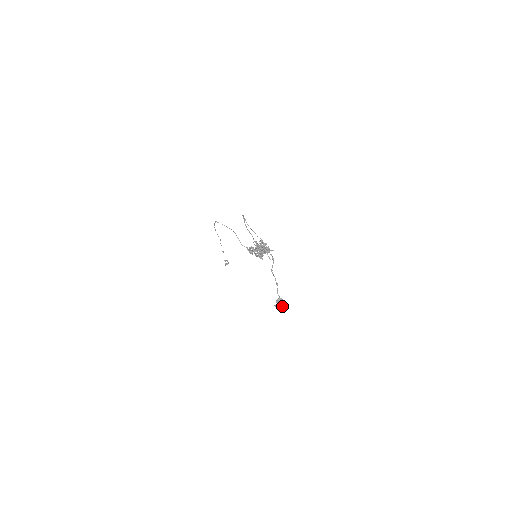
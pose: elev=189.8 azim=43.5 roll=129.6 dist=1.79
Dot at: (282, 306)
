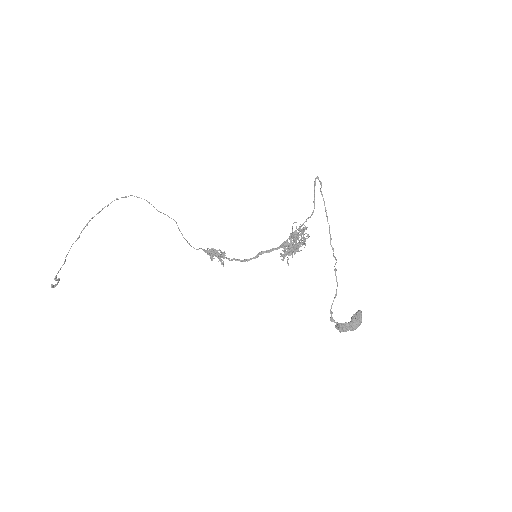
Dot at: (359, 324)
